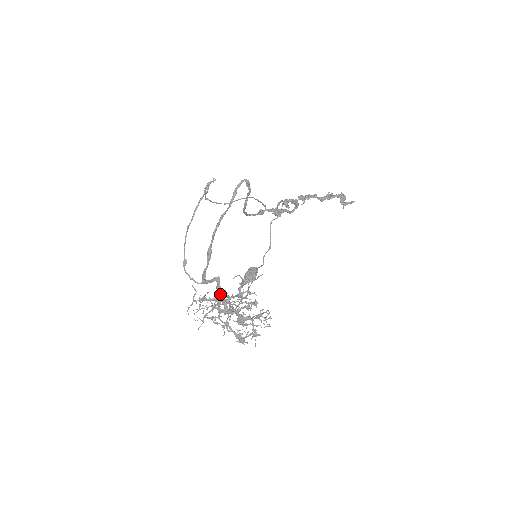
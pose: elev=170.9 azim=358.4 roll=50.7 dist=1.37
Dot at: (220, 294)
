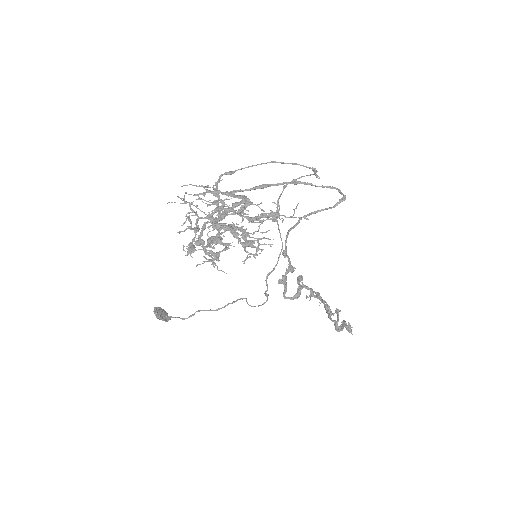
Dot at: (230, 208)
